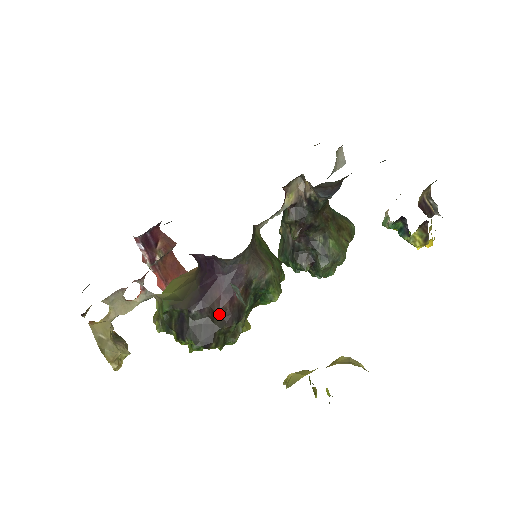
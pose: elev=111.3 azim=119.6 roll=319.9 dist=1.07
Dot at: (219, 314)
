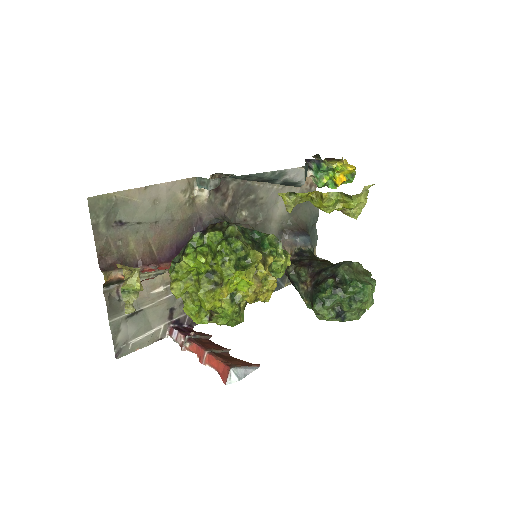
Dot at: (210, 225)
